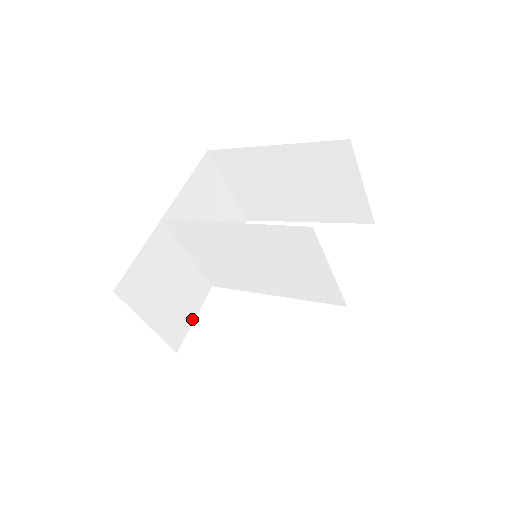
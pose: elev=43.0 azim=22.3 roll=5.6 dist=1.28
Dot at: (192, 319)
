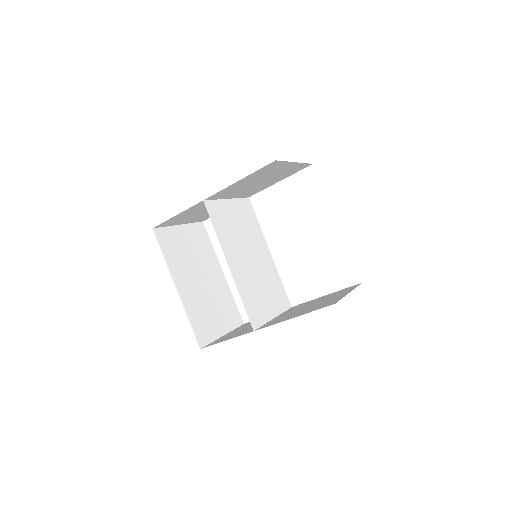
Dot at: occluded
